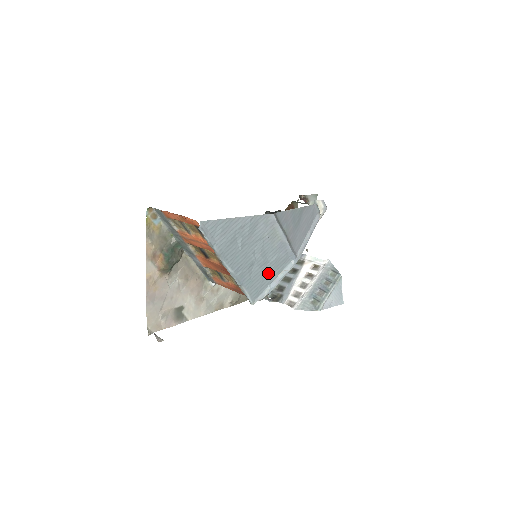
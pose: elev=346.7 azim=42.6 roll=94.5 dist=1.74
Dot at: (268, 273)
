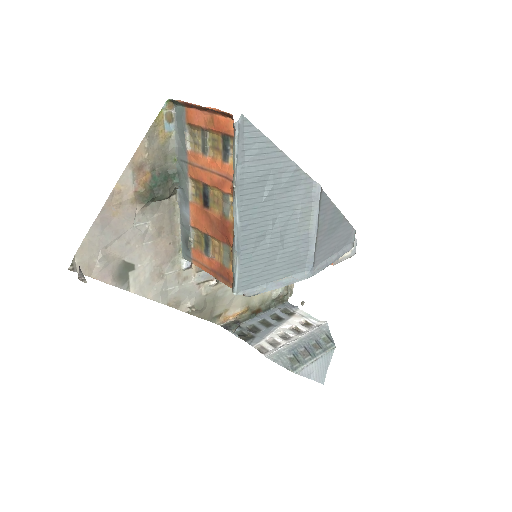
Dot at: (274, 265)
